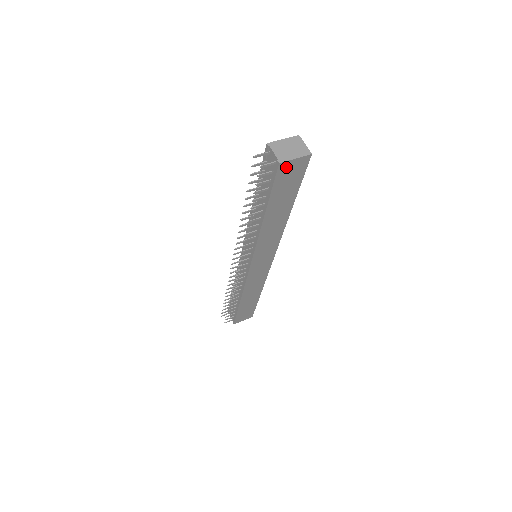
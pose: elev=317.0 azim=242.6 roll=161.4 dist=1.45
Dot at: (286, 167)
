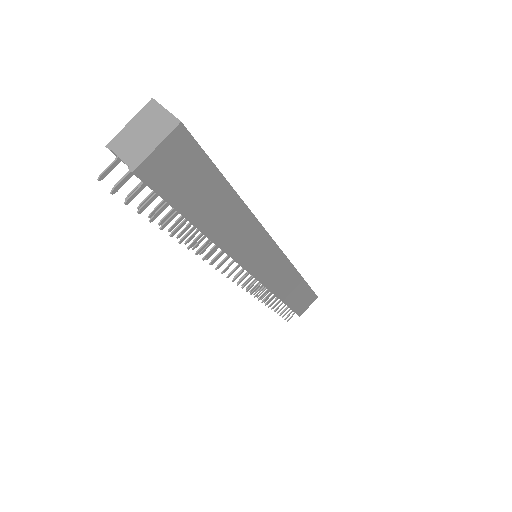
Dot at: (154, 167)
